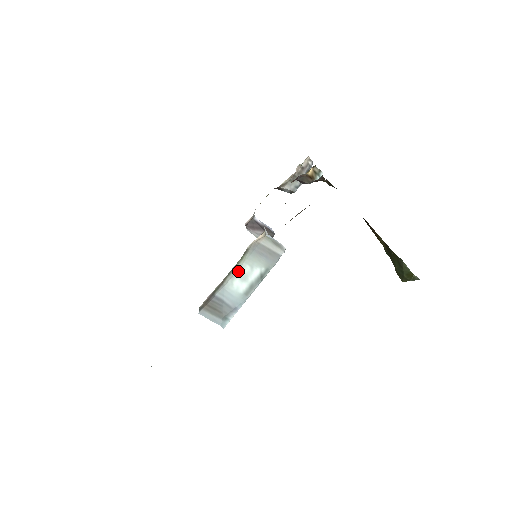
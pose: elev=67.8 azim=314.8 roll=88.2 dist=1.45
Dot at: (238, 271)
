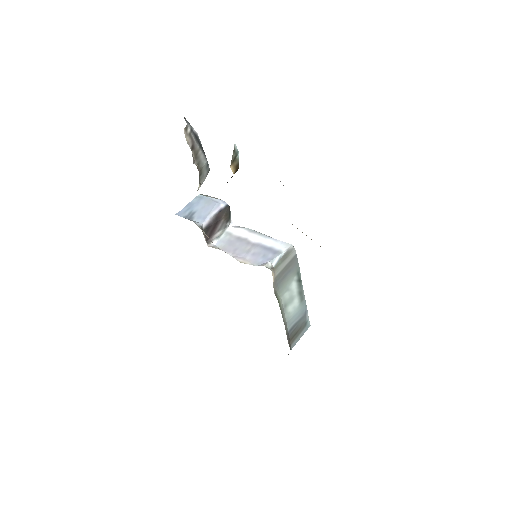
Dot at: (283, 305)
